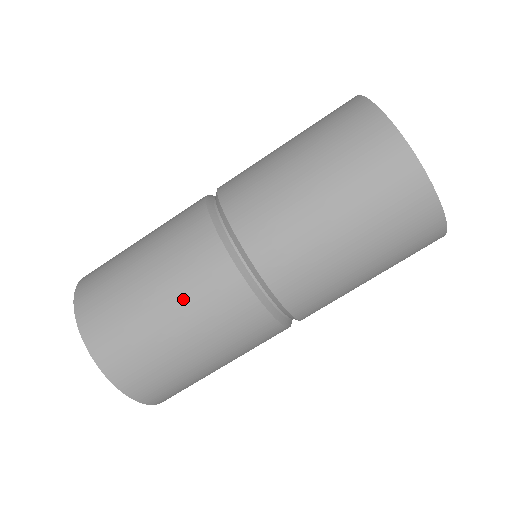
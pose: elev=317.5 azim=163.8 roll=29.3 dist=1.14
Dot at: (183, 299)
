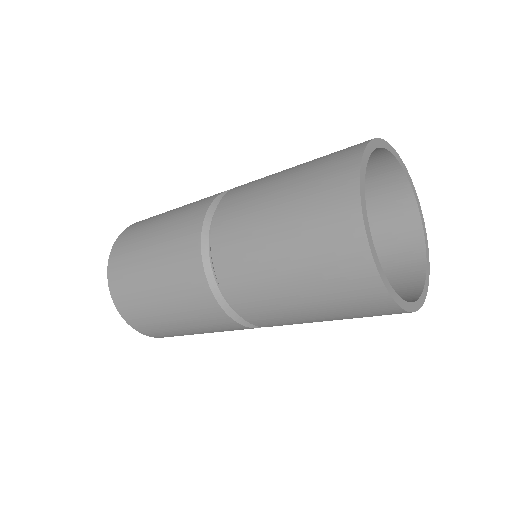
Dot at: (164, 251)
